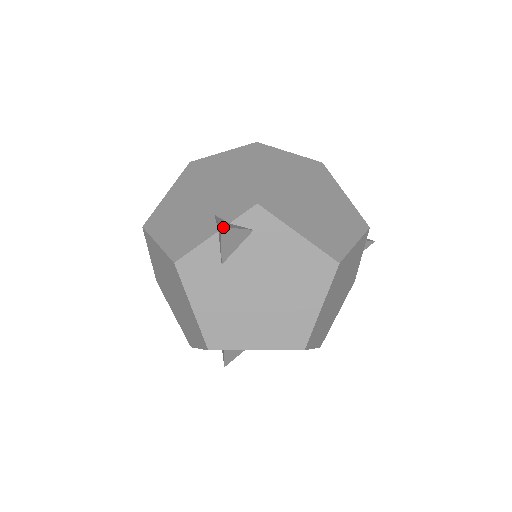
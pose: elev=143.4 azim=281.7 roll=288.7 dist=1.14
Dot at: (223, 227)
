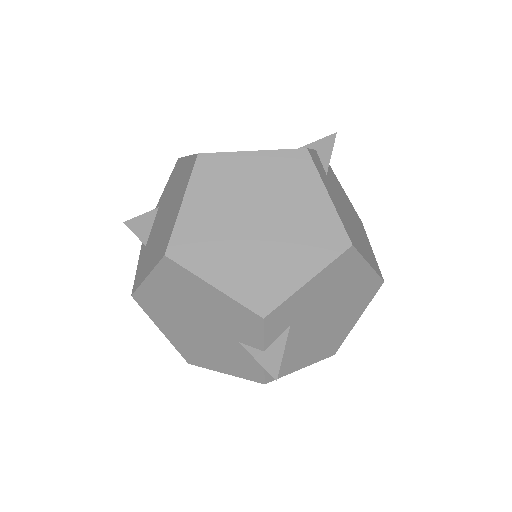
Dot at: occluded
